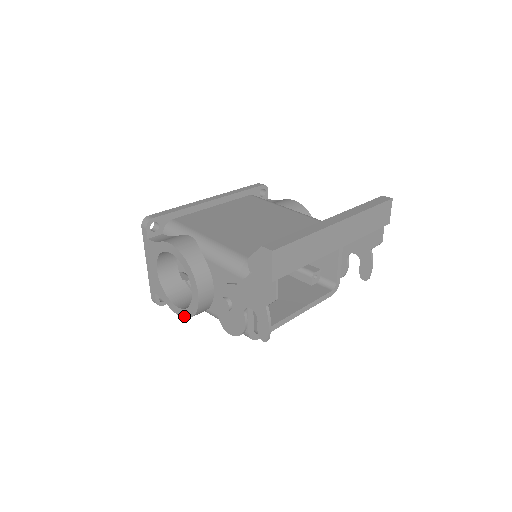
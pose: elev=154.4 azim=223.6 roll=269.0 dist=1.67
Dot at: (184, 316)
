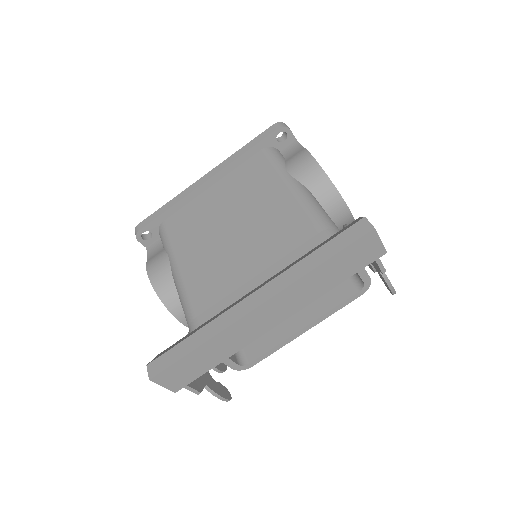
Dot at: occluded
